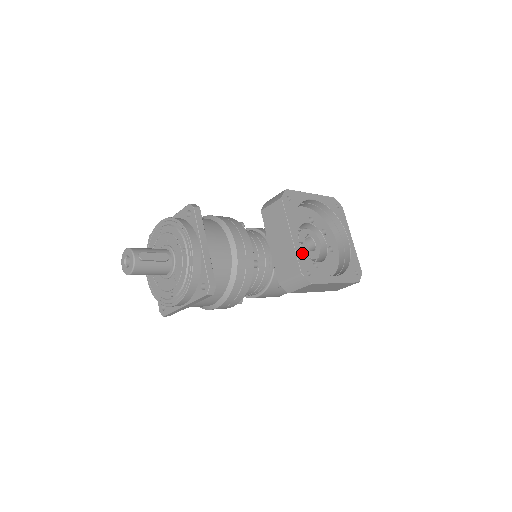
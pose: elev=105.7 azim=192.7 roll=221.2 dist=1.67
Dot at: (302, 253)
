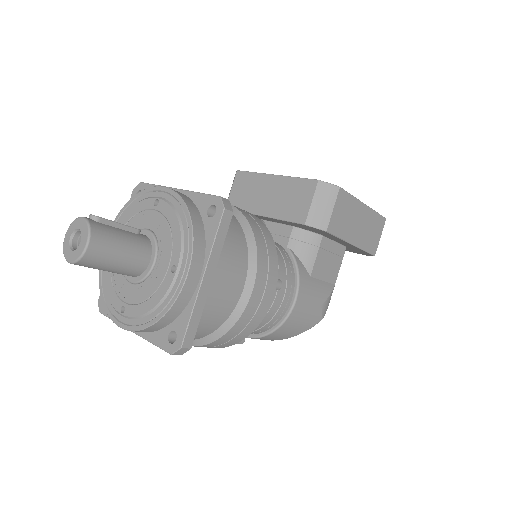
Dot at: occluded
